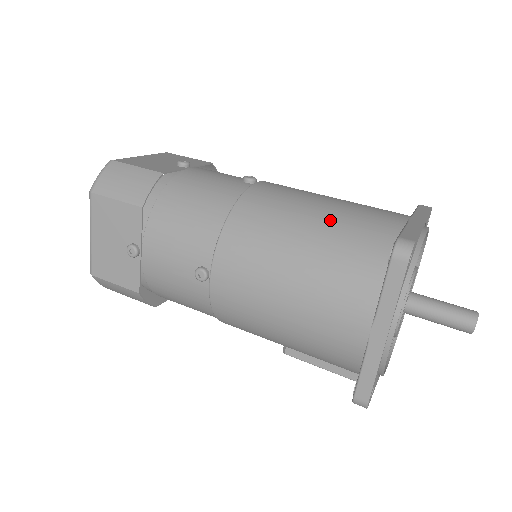
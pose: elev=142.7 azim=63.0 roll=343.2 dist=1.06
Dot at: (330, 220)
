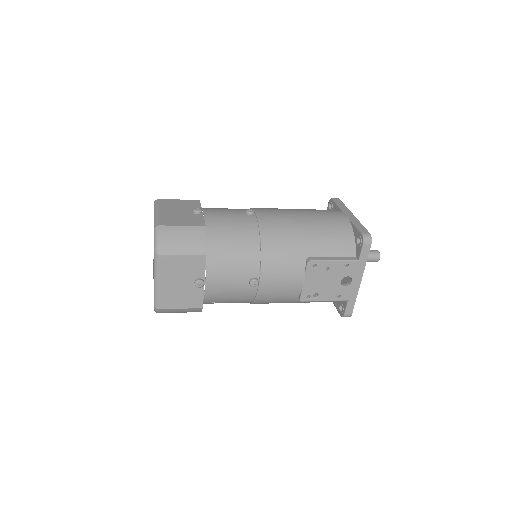
Dot at: occluded
